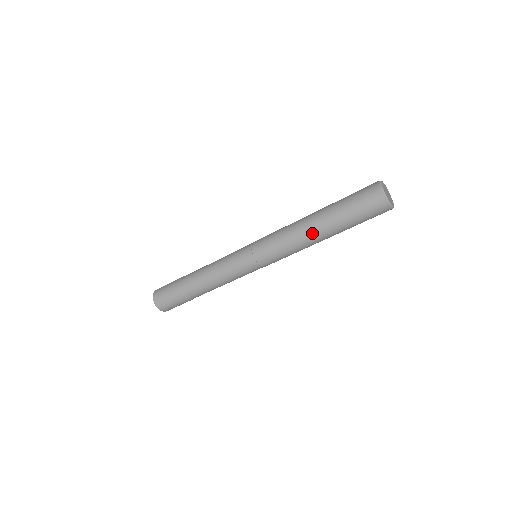
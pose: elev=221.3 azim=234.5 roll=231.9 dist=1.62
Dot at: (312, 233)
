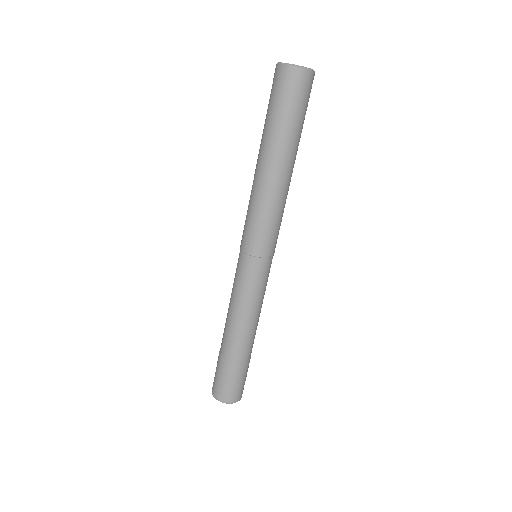
Dot at: (257, 168)
